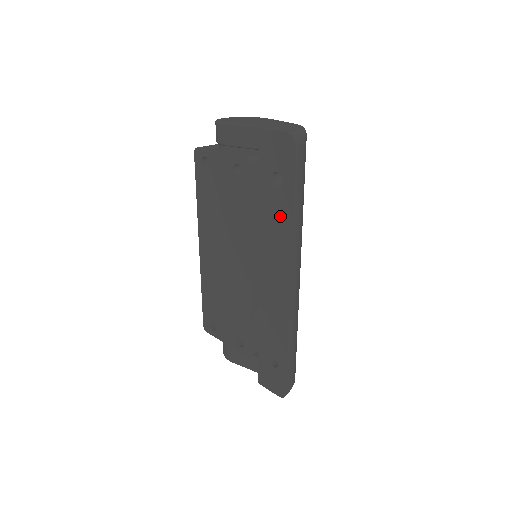
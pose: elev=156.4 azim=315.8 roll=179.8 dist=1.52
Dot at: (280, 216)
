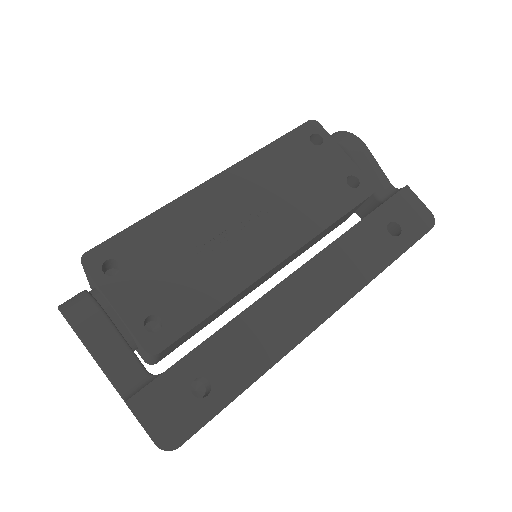
Dot at: (372, 255)
